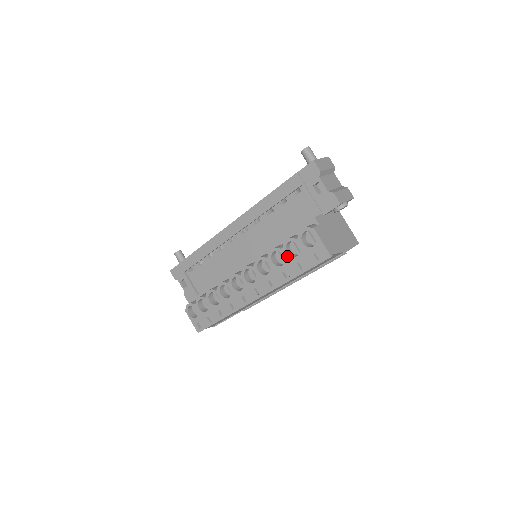
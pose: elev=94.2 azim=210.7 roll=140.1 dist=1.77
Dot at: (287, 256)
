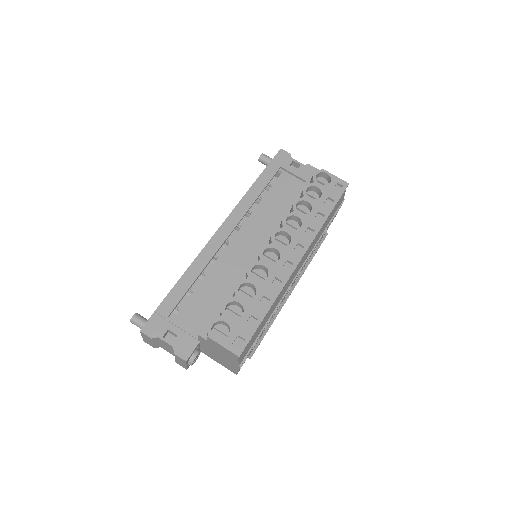
Dot at: (312, 201)
